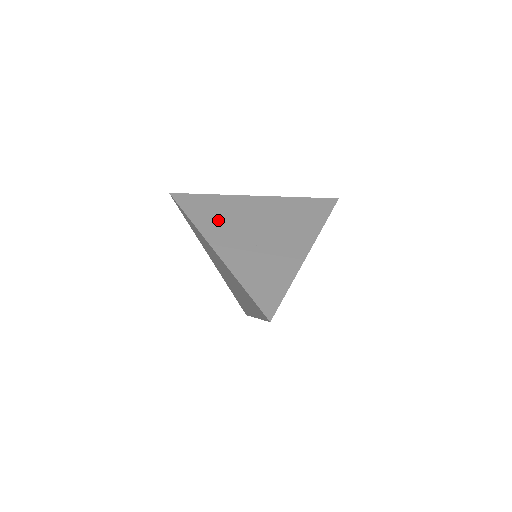
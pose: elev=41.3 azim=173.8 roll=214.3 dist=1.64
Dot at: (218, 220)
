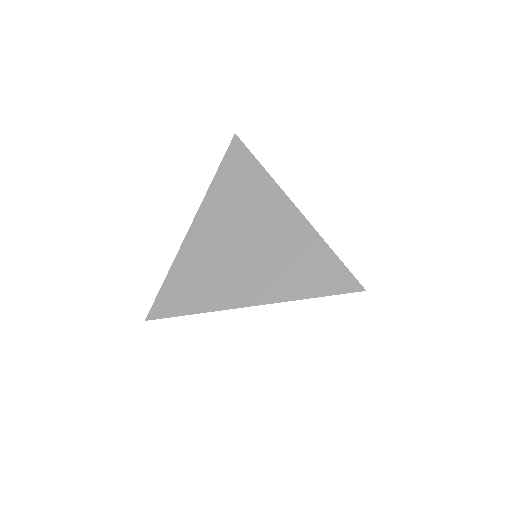
Dot at: (231, 199)
